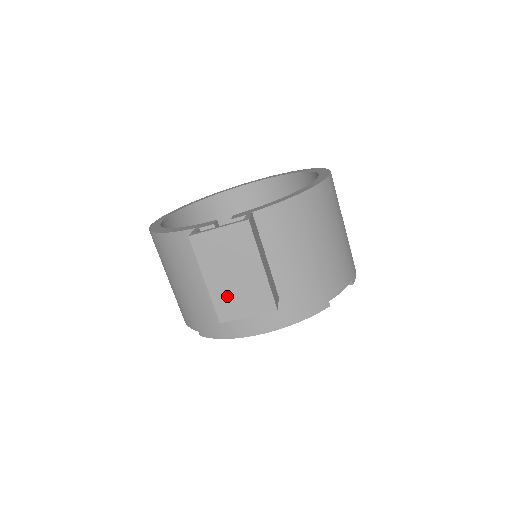
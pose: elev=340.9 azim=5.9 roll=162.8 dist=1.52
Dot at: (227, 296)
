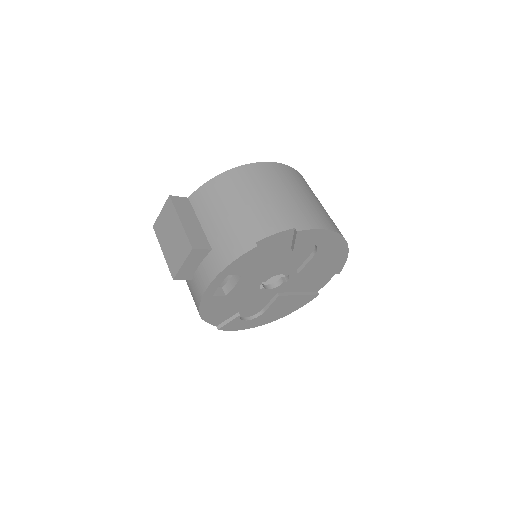
Dot at: (172, 256)
